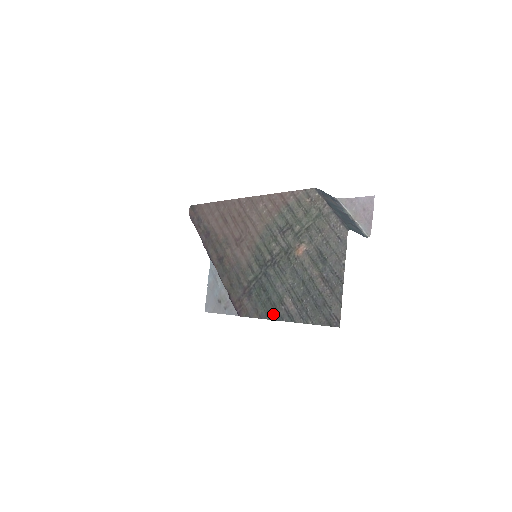
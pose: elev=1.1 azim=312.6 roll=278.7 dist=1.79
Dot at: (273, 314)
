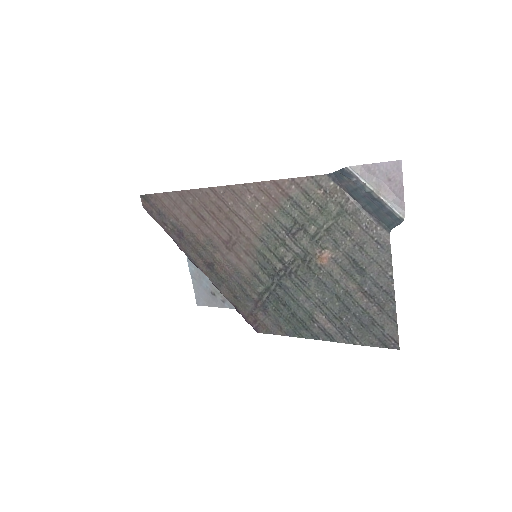
Dot at: (304, 332)
